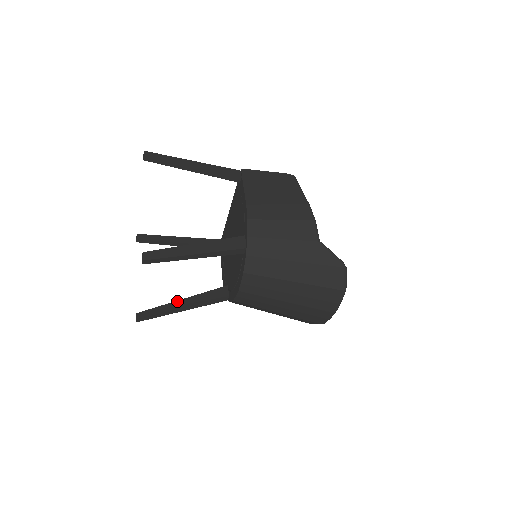
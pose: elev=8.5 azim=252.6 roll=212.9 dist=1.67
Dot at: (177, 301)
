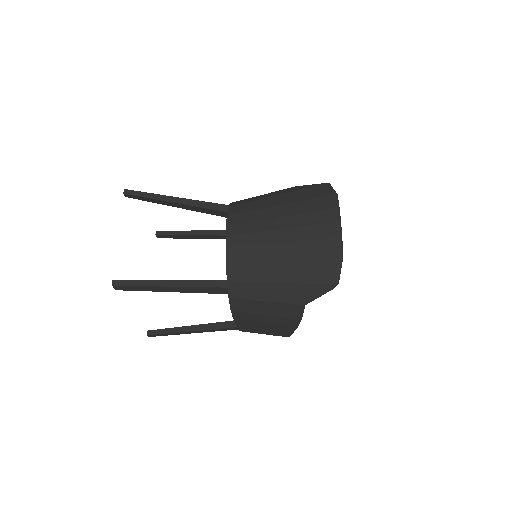
Dot at: occluded
